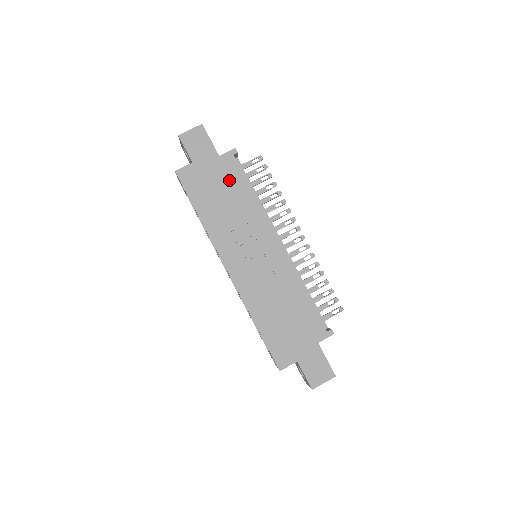
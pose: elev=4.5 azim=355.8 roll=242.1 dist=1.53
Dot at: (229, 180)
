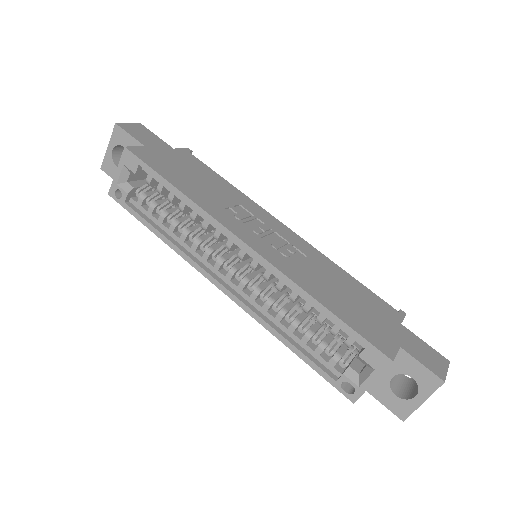
Dot at: (196, 168)
